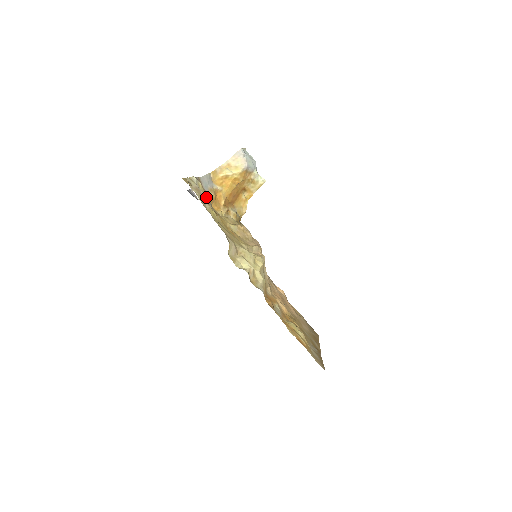
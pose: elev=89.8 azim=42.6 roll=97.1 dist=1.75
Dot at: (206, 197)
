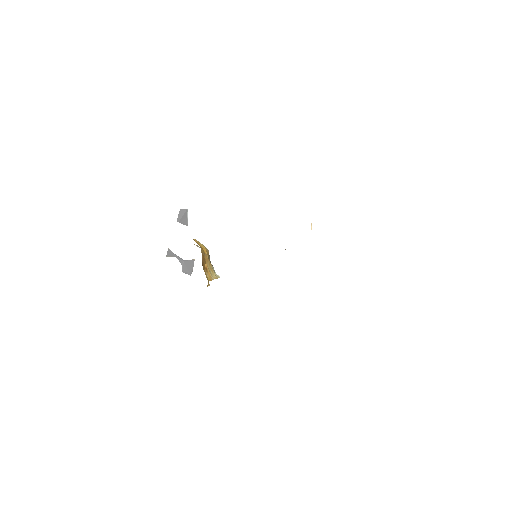
Dot at: occluded
